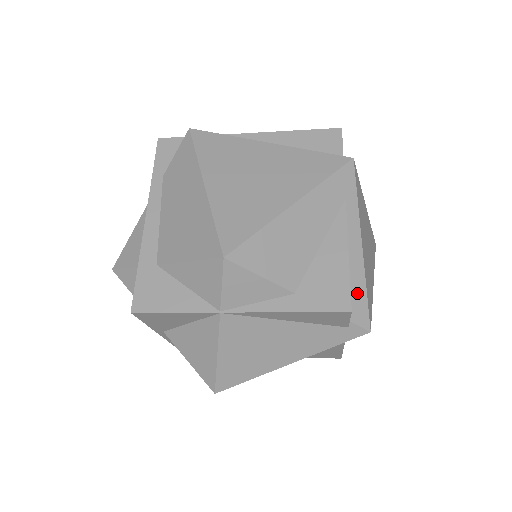
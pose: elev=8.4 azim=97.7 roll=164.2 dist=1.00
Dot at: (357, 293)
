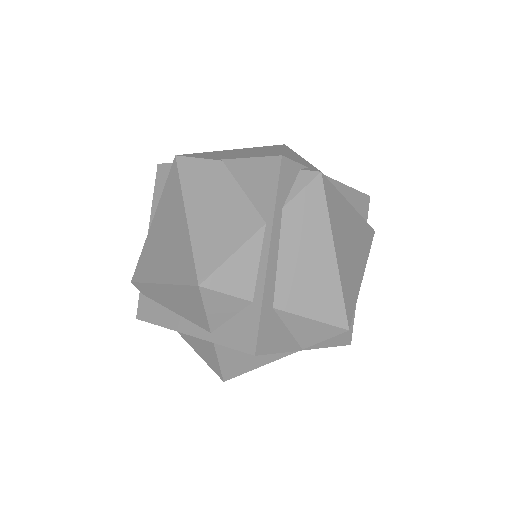
Dot at: occluded
